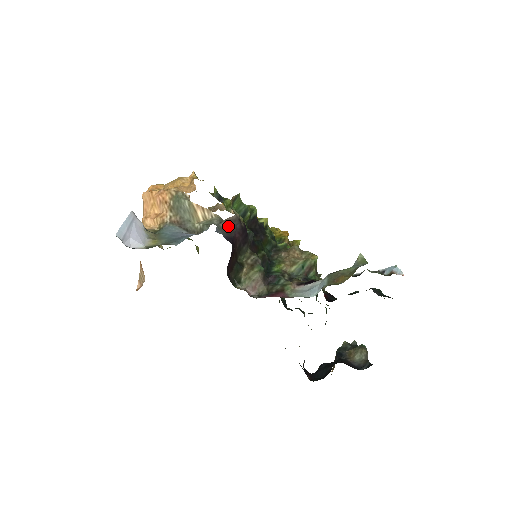
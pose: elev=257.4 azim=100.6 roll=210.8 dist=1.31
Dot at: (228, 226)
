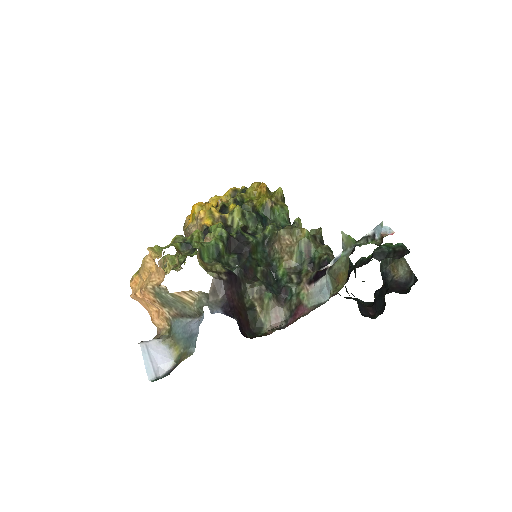
Dot at: (216, 294)
